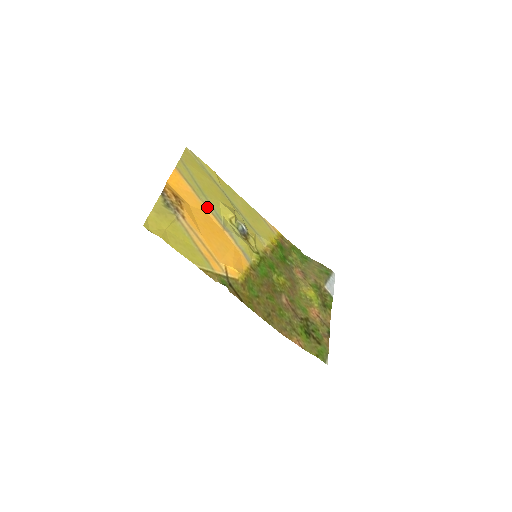
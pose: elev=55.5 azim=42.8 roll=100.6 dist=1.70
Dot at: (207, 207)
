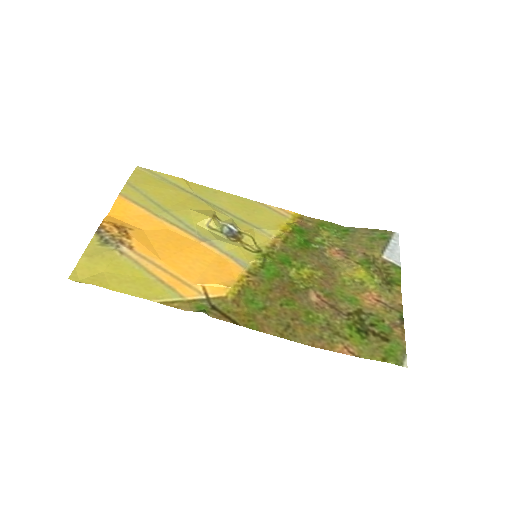
Dot at: (171, 223)
